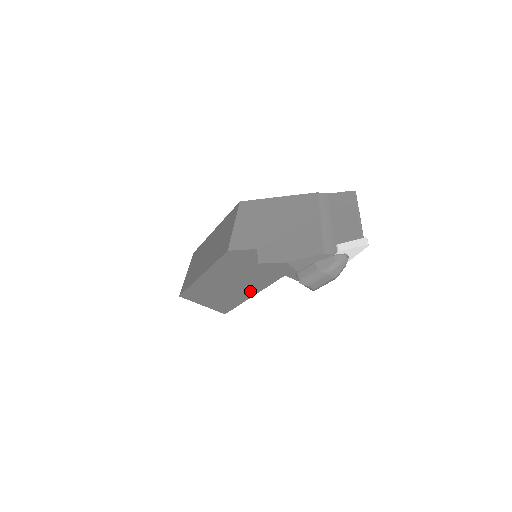
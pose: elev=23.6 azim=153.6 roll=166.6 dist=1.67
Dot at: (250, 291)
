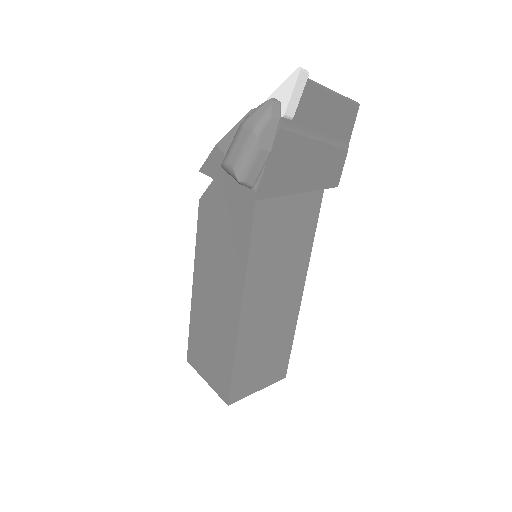
Dot at: (234, 307)
